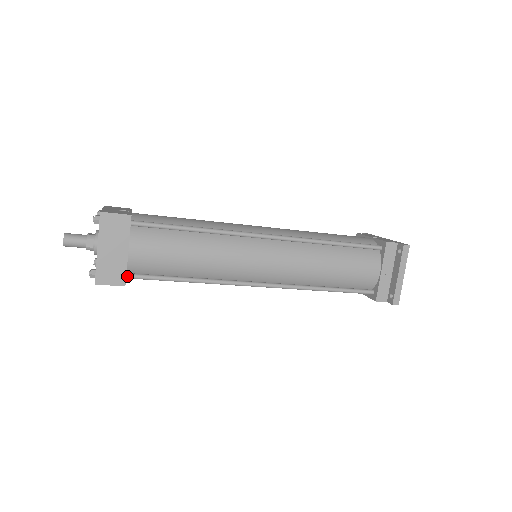
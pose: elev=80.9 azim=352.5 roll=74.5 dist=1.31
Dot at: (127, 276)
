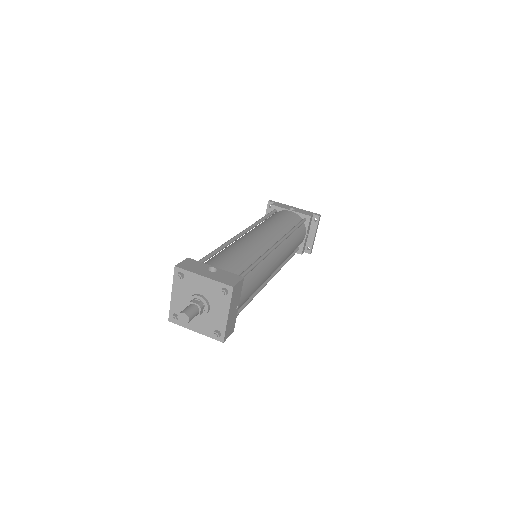
Dot at: occluded
